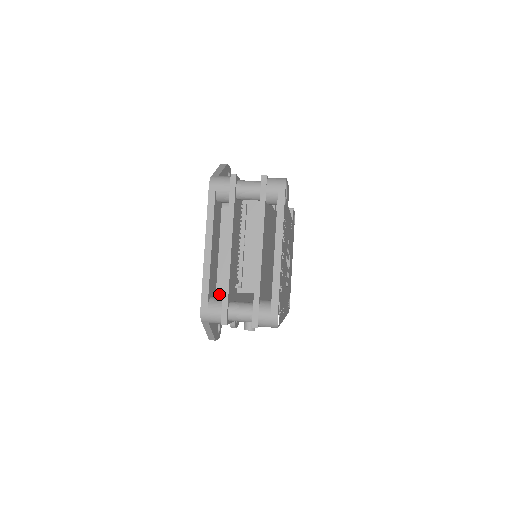
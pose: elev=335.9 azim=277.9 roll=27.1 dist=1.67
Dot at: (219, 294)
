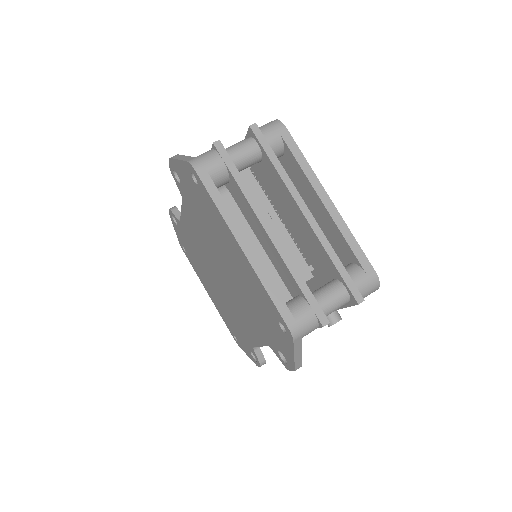
Dot at: occluded
